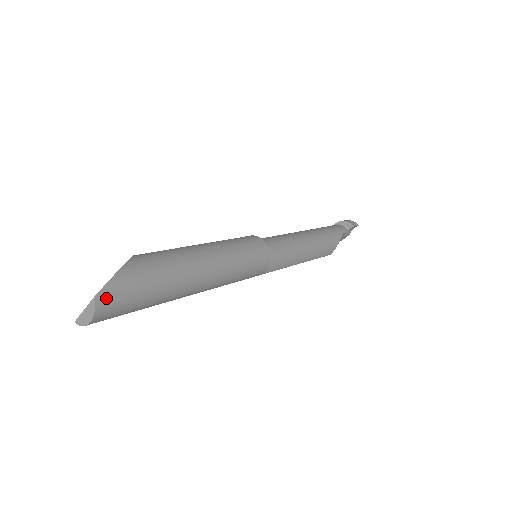
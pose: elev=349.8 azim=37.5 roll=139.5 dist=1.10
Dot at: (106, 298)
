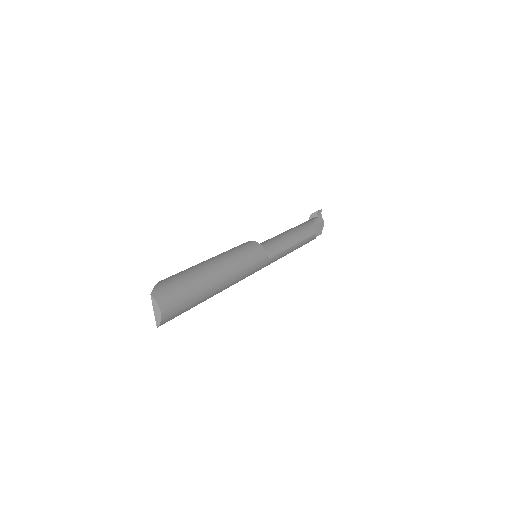
Dot at: (159, 294)
